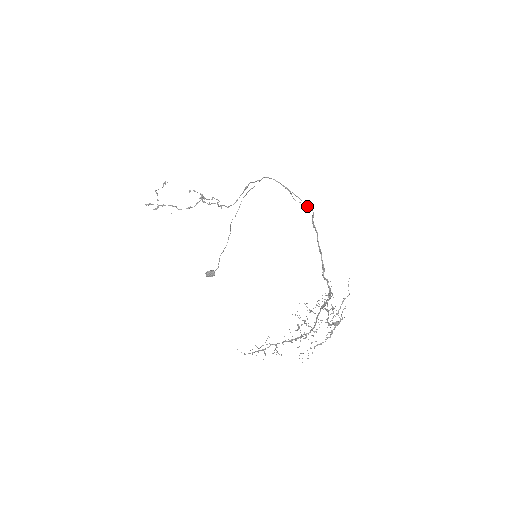
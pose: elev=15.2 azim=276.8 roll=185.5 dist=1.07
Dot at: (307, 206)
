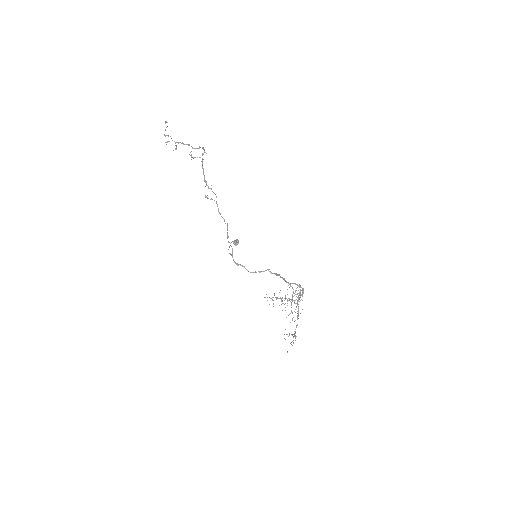
Dot at: (270, 272)
